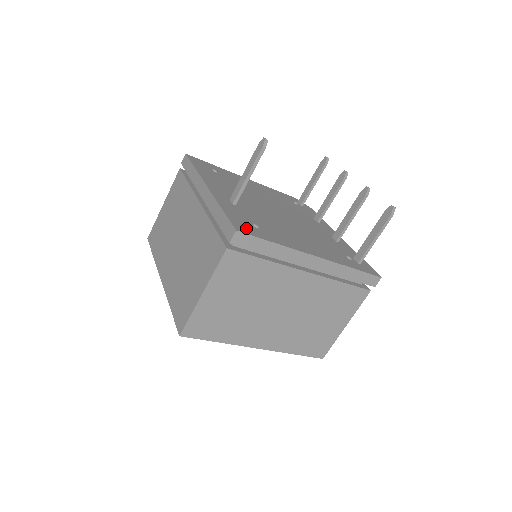
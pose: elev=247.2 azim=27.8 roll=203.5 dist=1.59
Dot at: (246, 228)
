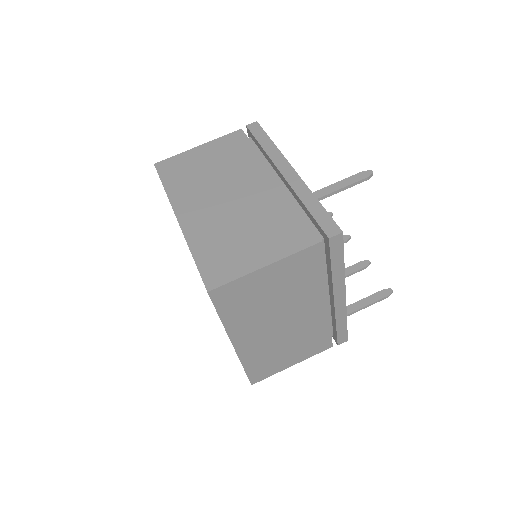
Dot at: occluded
